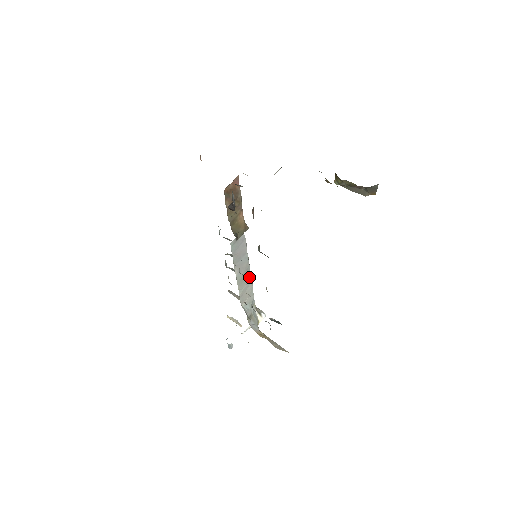
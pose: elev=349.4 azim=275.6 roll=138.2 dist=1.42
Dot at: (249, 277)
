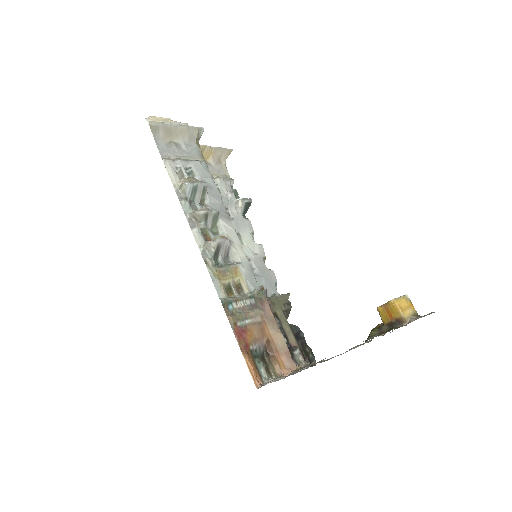
Dot at: occluded
